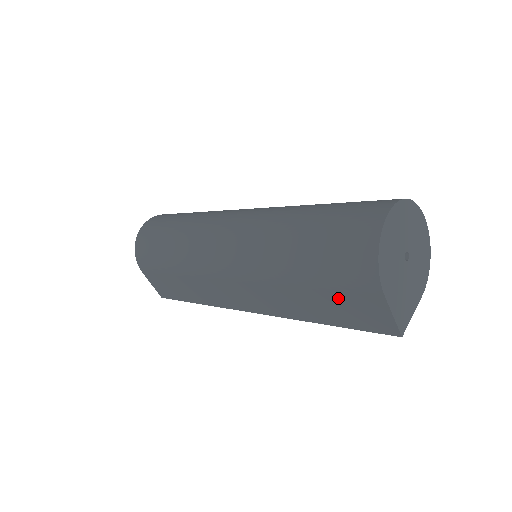
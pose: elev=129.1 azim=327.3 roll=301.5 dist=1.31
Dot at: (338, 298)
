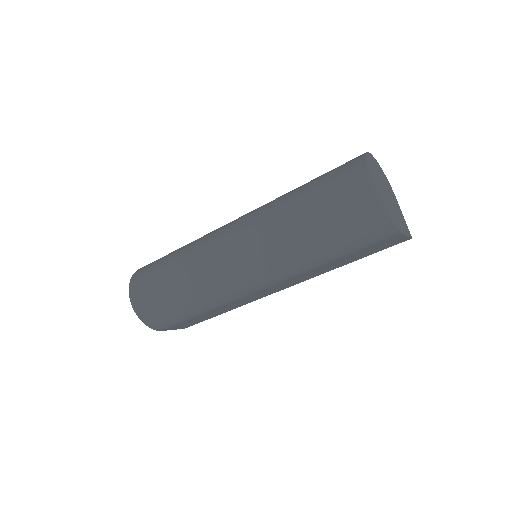
Dot at: (364, 251)
